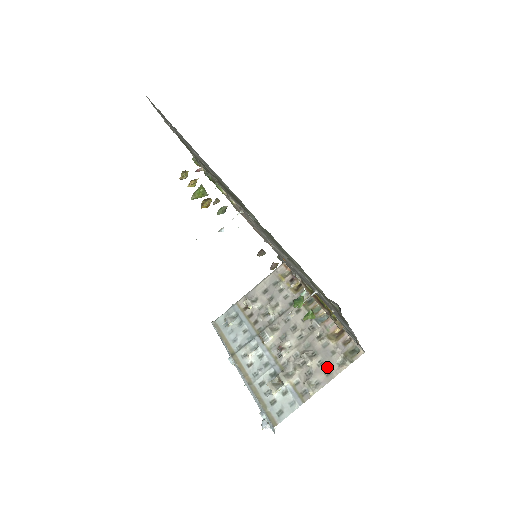
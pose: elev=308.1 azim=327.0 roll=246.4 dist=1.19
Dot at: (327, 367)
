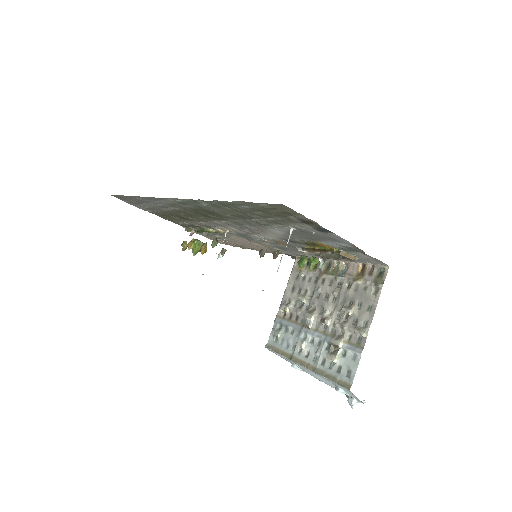
Dot at: (366, 304)
